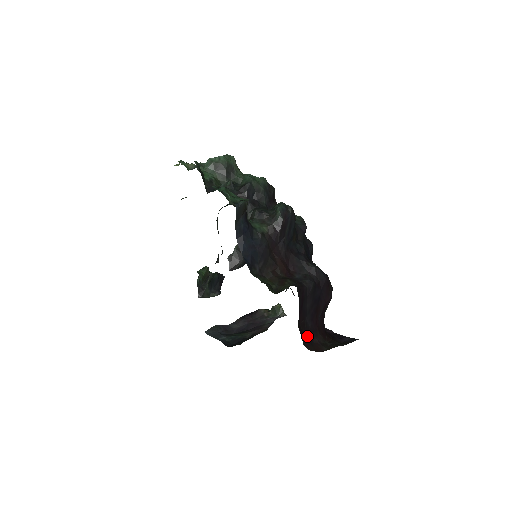
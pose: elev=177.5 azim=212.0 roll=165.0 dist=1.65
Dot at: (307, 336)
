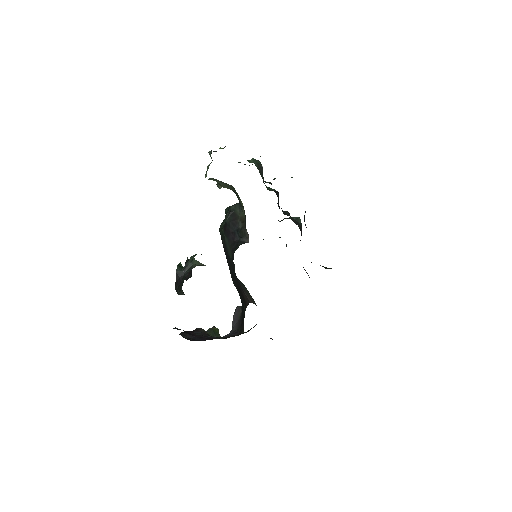
Dot at: occluded
